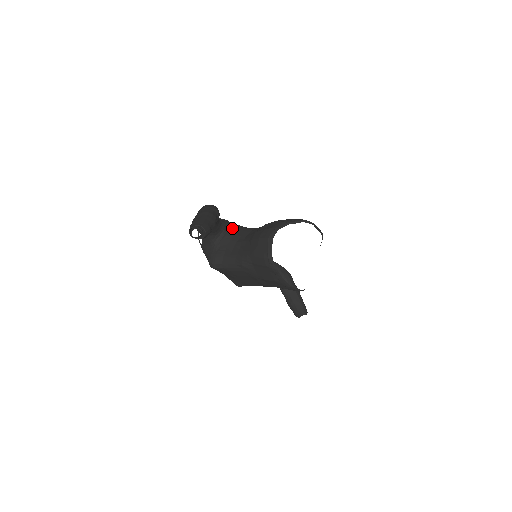
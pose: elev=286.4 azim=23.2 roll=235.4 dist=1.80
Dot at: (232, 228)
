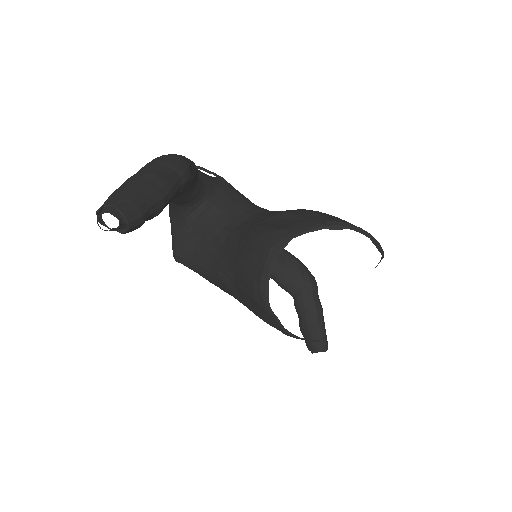
Dot at: (223, 198)
